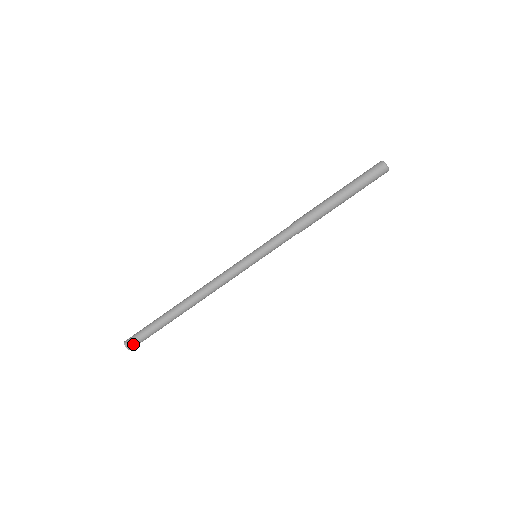
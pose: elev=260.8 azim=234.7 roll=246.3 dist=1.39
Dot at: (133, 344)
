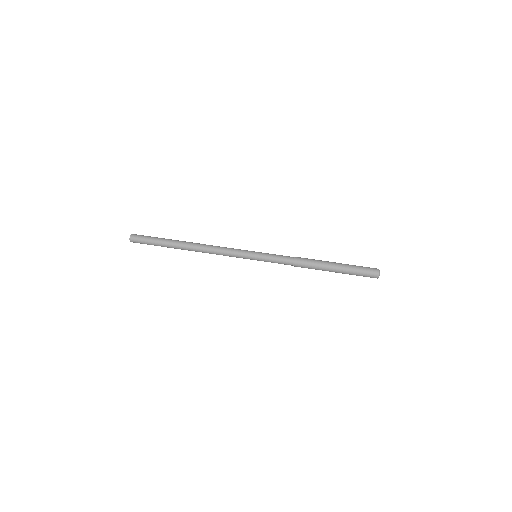
Dot at: (137, 235)
